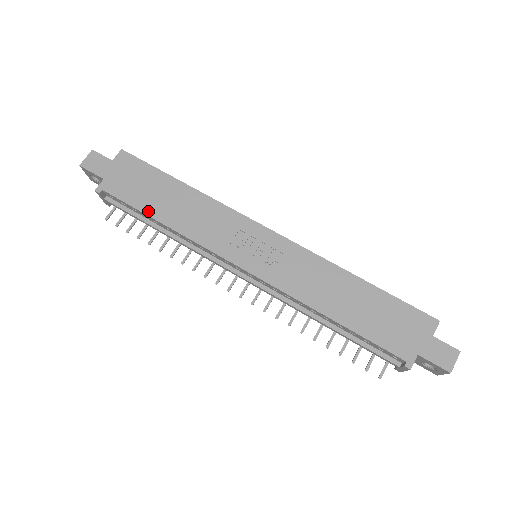
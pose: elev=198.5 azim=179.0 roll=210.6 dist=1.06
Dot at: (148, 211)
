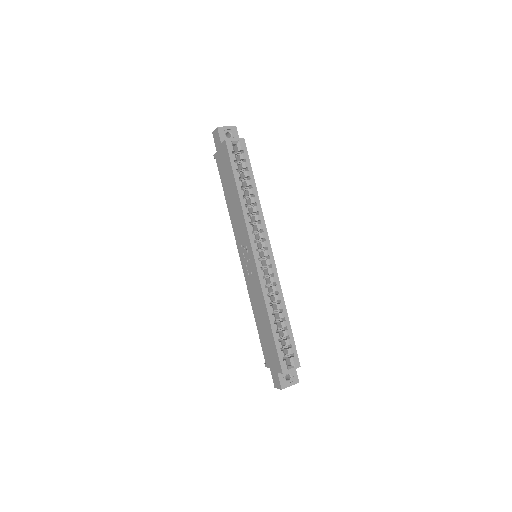
Dot at: (224, 190)
